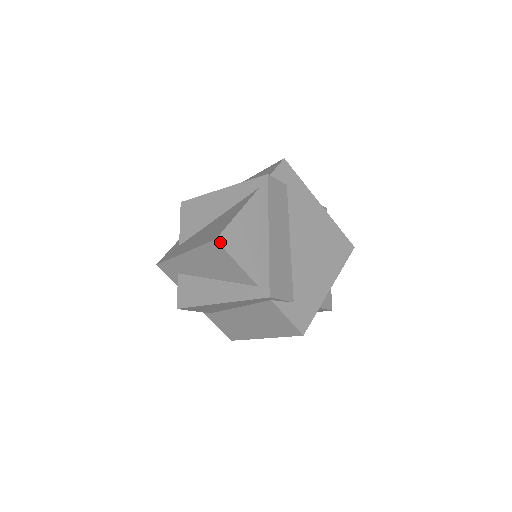
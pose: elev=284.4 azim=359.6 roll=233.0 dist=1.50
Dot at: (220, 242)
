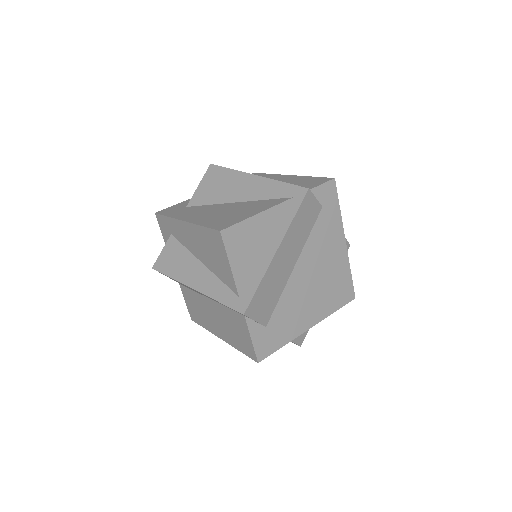
Dot at: (223, 236)
